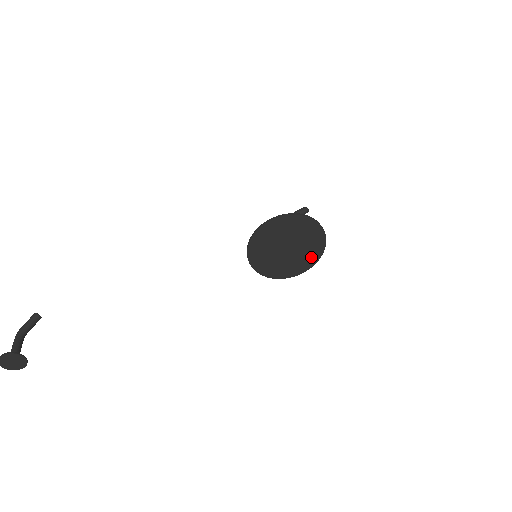
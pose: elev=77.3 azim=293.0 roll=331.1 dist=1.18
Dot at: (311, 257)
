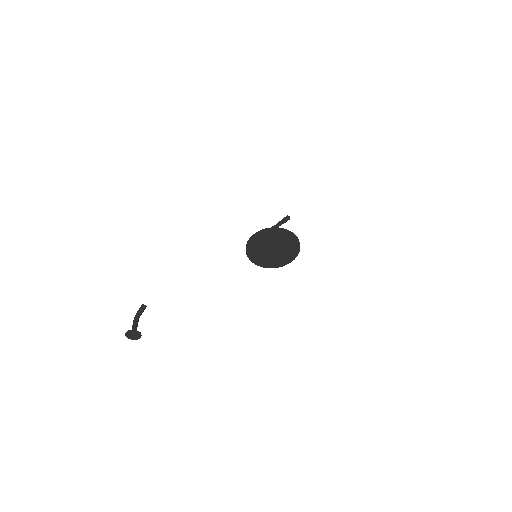
Dot at: (293, 251)
